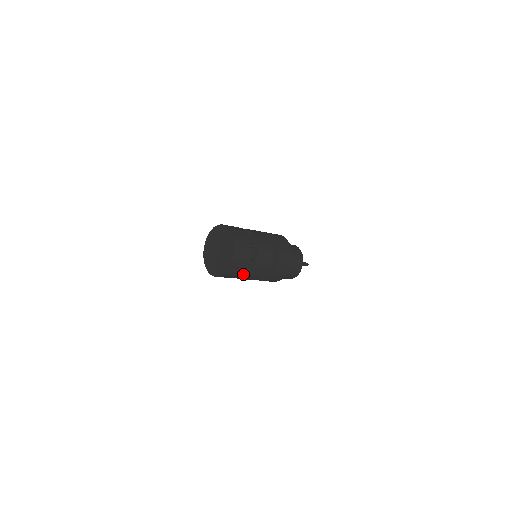
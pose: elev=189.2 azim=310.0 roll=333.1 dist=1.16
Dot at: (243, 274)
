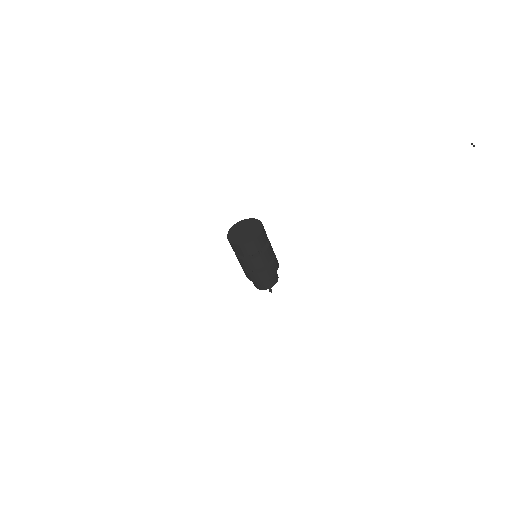
Dot at: (248, 257)
